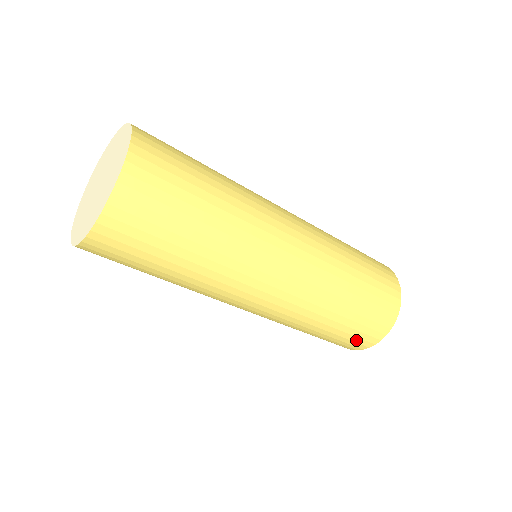
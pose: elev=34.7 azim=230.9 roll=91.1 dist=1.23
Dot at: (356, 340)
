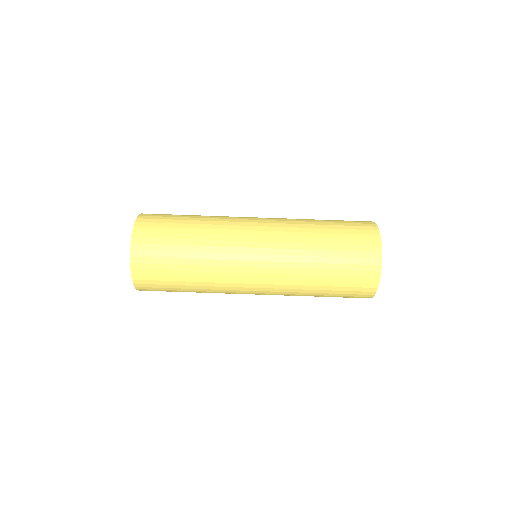
Dot at: (359, 280)
